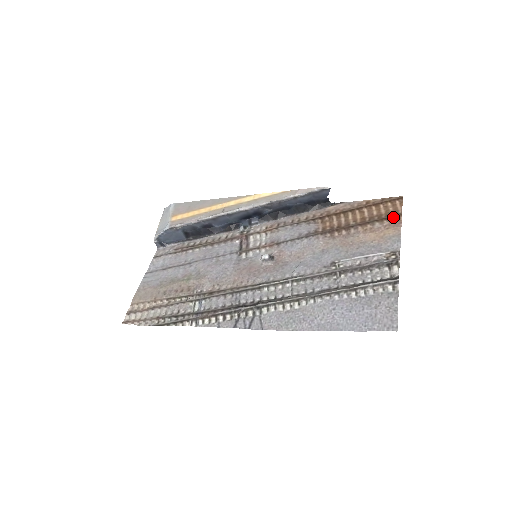
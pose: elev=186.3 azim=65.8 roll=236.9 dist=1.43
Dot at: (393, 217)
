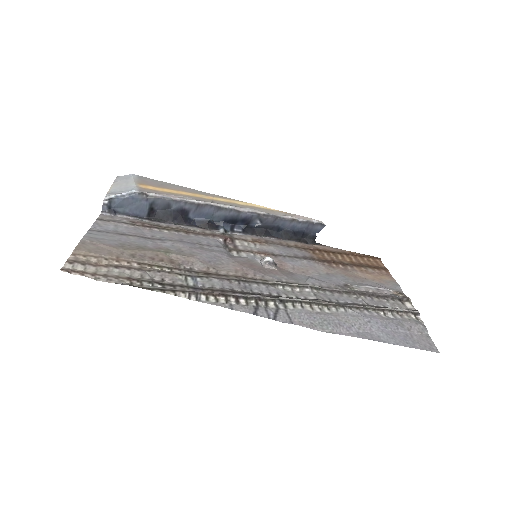
Dot at: (382, 268)
